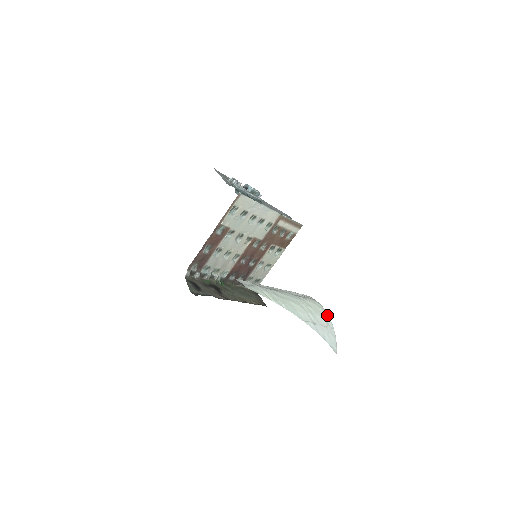
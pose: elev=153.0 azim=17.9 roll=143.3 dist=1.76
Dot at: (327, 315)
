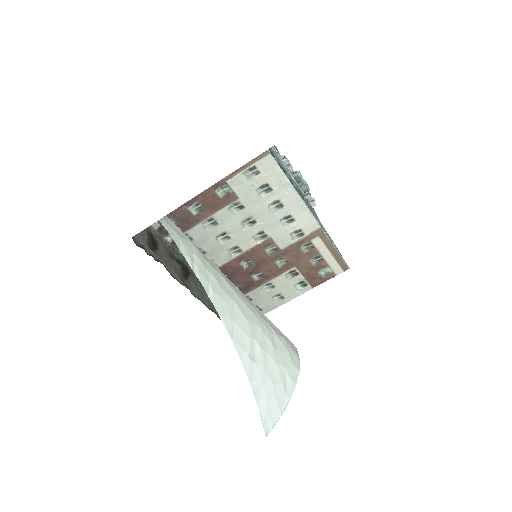
Dot at: (295, 376)
